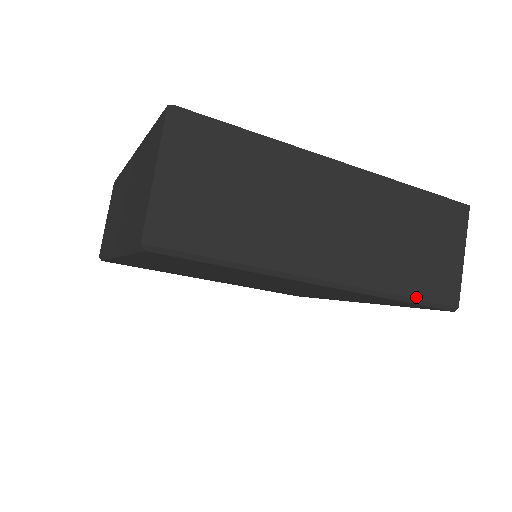
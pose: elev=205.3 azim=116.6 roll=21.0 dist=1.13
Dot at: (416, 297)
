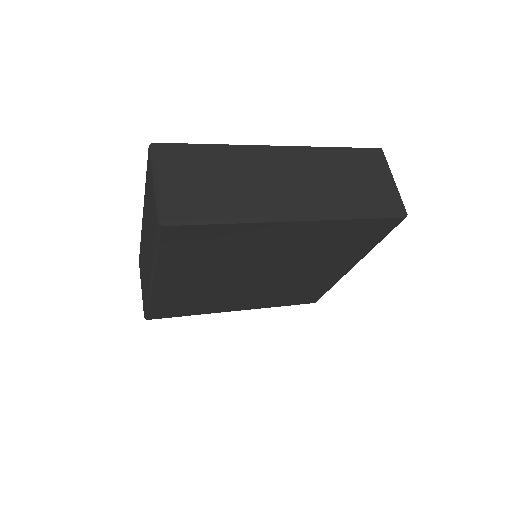
Dot at: (368, 213)
